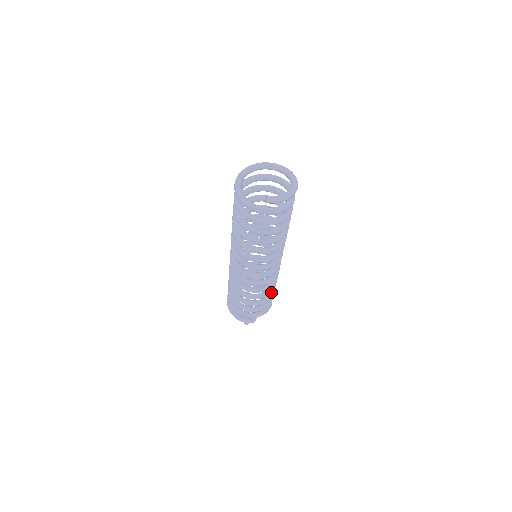
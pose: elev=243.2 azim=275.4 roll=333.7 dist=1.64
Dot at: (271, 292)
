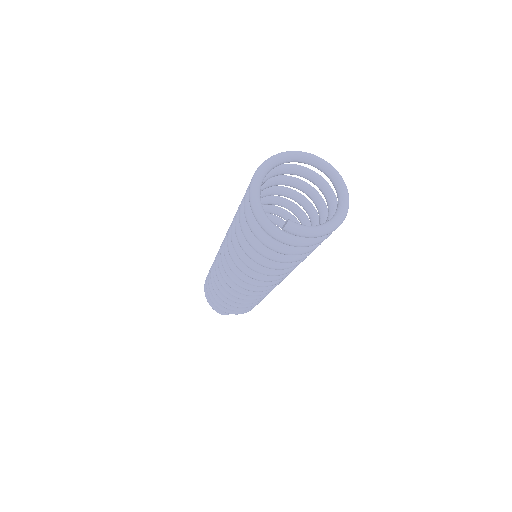
Dot at: (258, 301)
